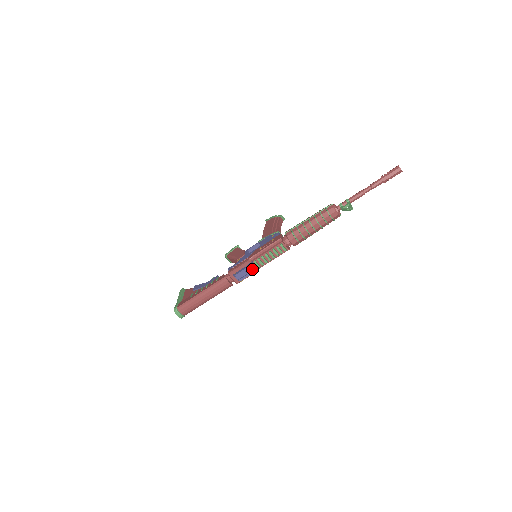
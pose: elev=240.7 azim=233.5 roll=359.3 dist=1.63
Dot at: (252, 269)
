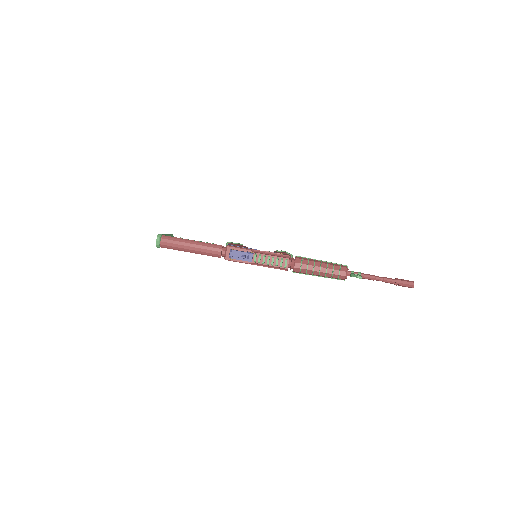
Dot at: (249, 257)
